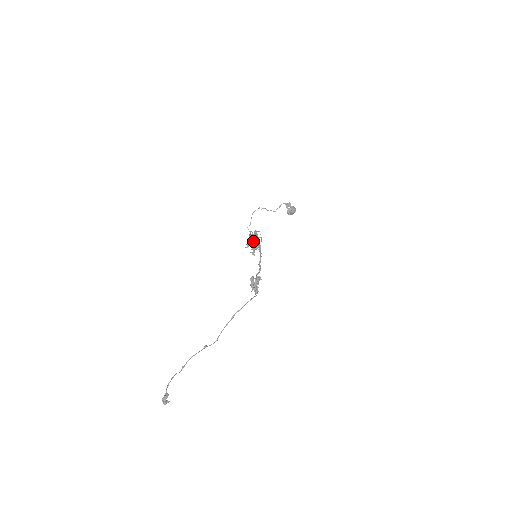
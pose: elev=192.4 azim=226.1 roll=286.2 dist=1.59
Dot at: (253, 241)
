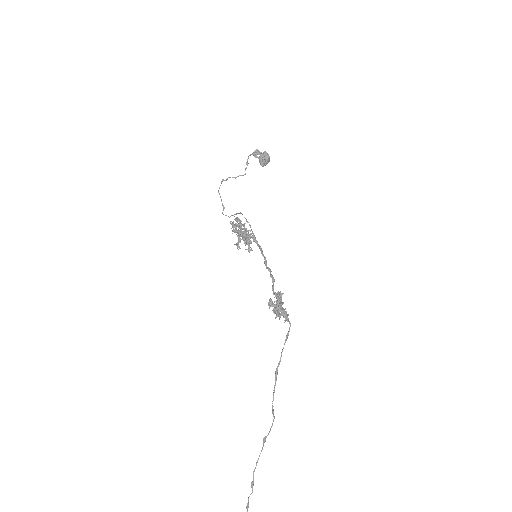
Dot at: occluded
